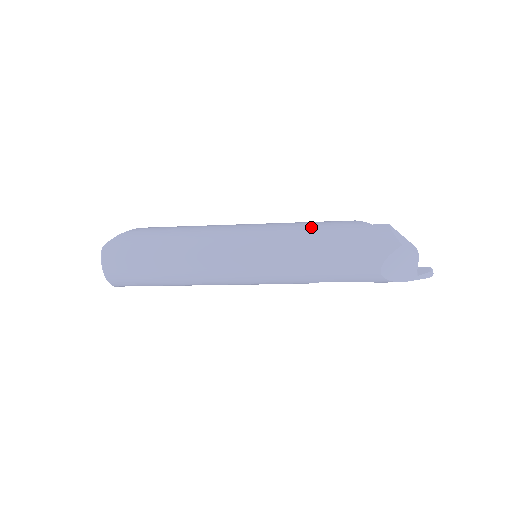
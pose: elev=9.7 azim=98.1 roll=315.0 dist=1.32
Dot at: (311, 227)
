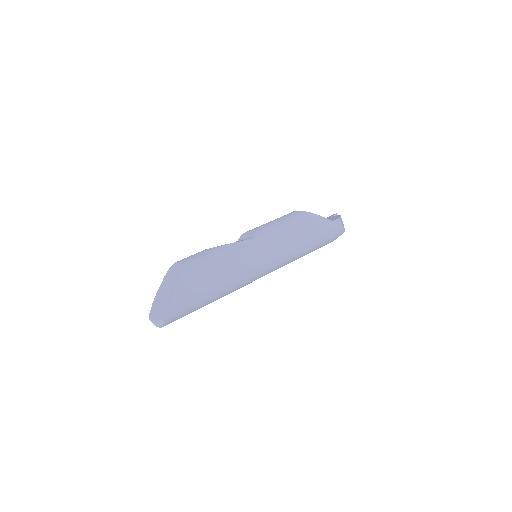
Dot at: (302, 237)
